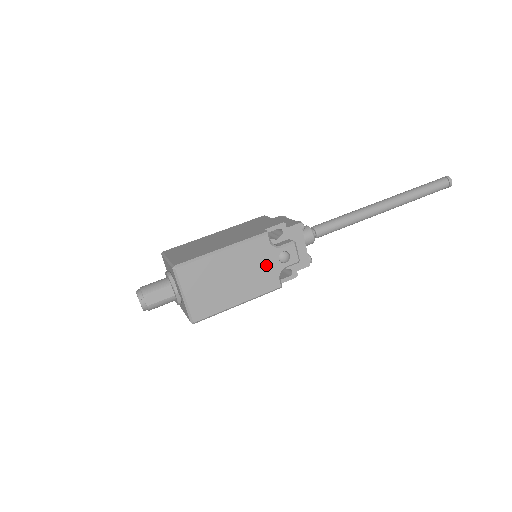
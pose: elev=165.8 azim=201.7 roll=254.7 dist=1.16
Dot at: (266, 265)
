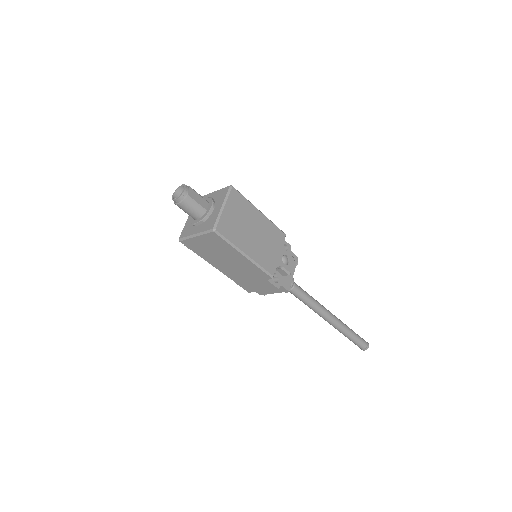
Dot at: (274, 251)
